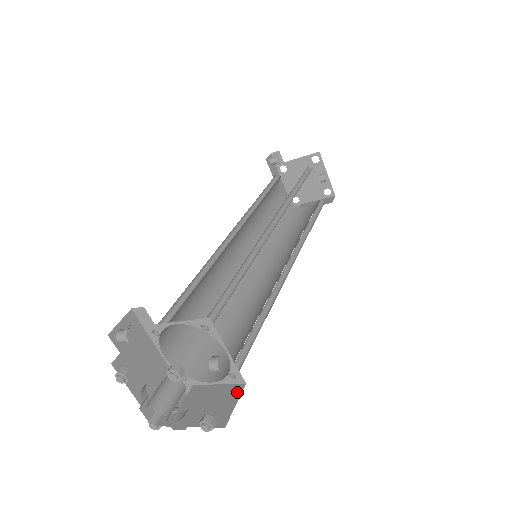
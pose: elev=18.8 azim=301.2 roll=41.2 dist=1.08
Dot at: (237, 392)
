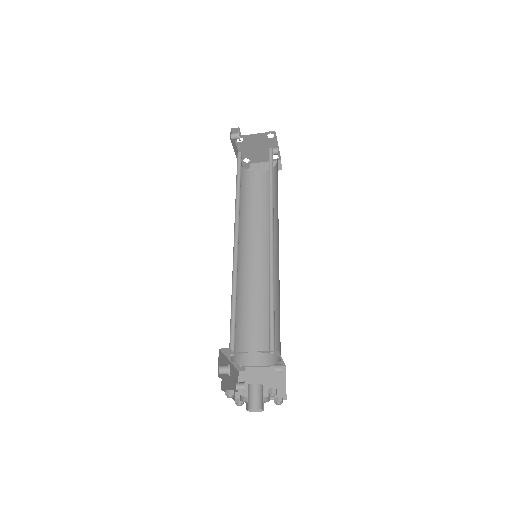
Dot at: (283, 373)
